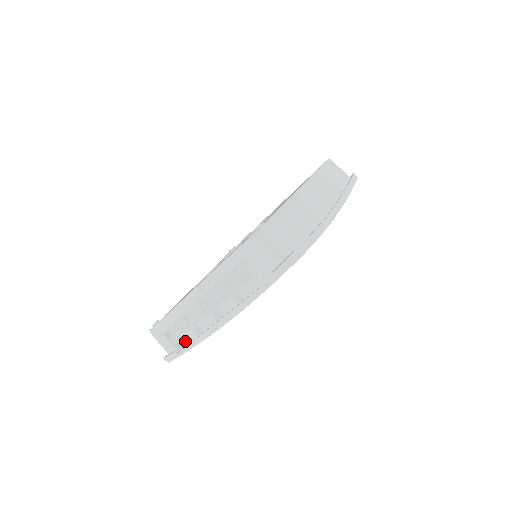
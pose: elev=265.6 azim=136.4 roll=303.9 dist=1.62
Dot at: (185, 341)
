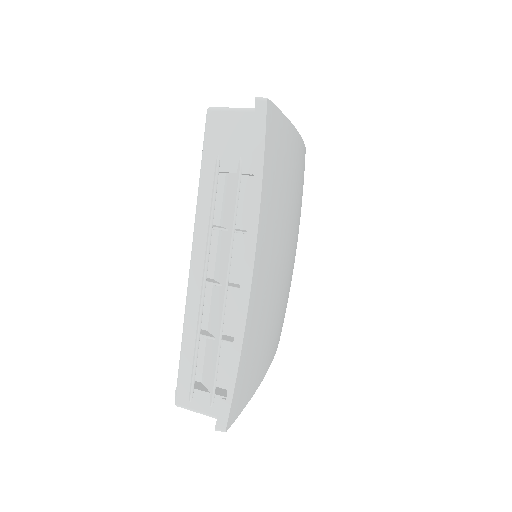
Dot at: occluded
